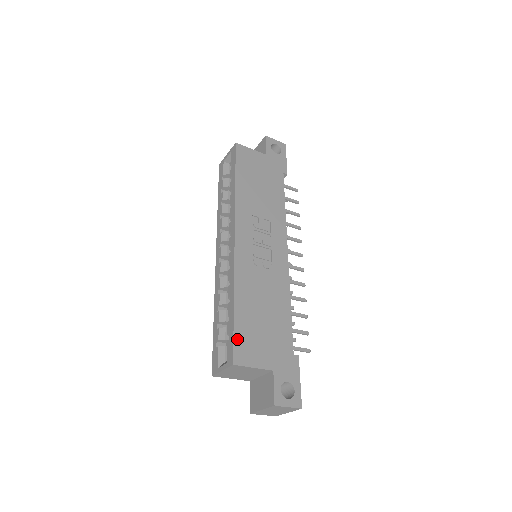
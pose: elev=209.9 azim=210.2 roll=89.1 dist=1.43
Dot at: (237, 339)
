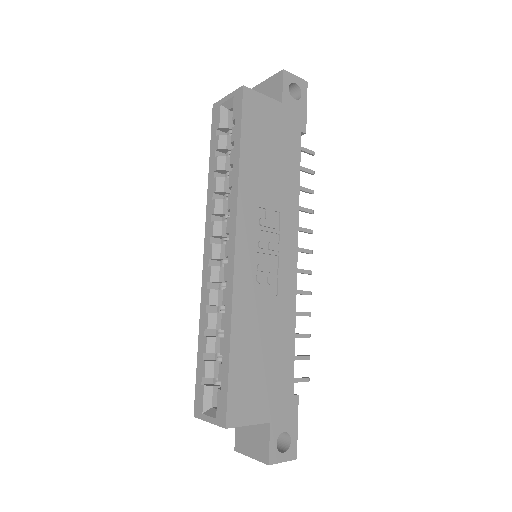
Dot at: (232, 393)
